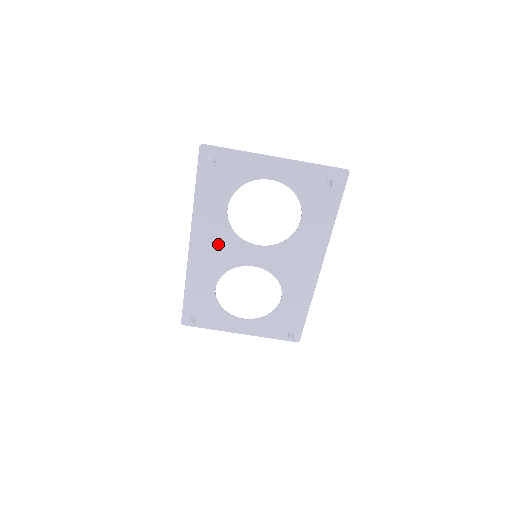
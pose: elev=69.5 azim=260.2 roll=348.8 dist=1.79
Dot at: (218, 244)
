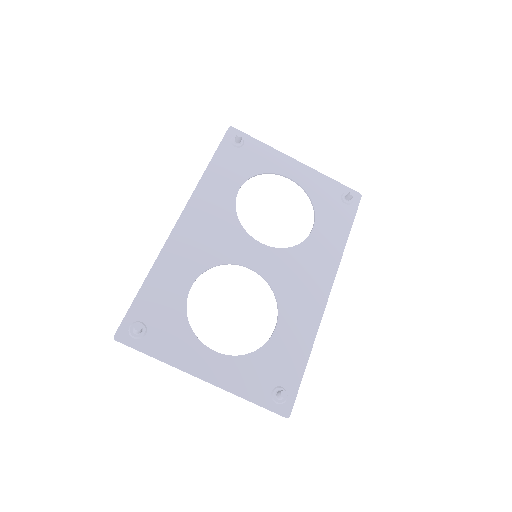
Dot at: (215, 227)
